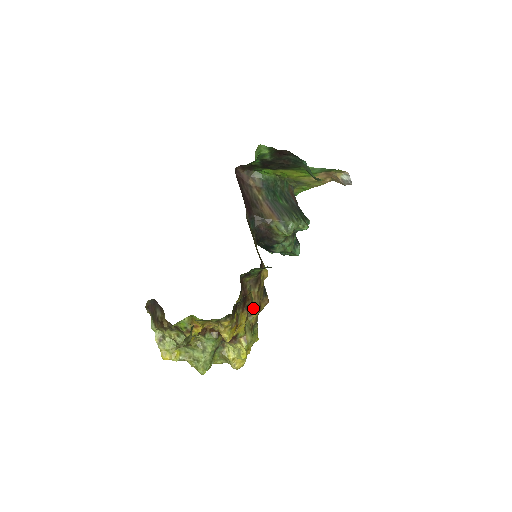
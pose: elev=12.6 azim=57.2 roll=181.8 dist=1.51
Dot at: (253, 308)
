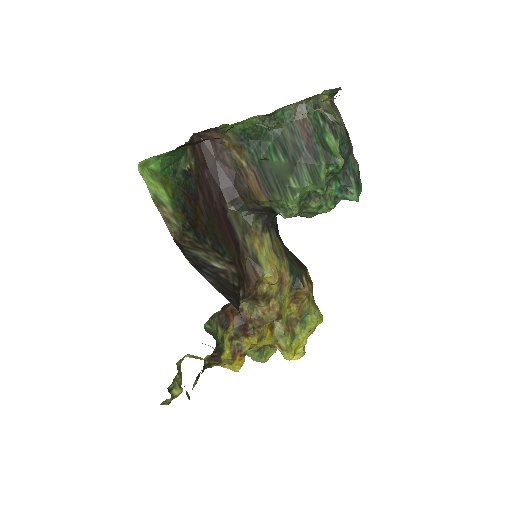
Dot at: (267, 323)
